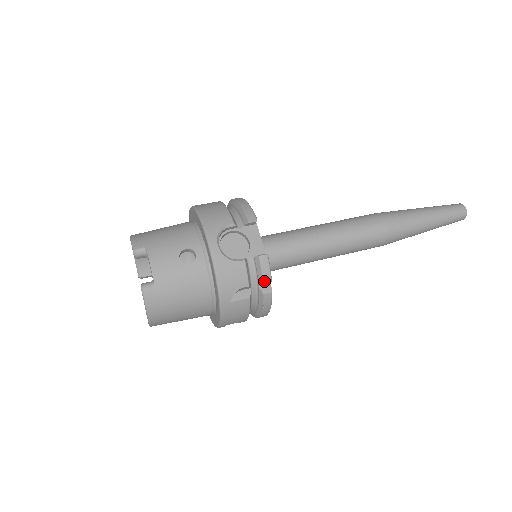
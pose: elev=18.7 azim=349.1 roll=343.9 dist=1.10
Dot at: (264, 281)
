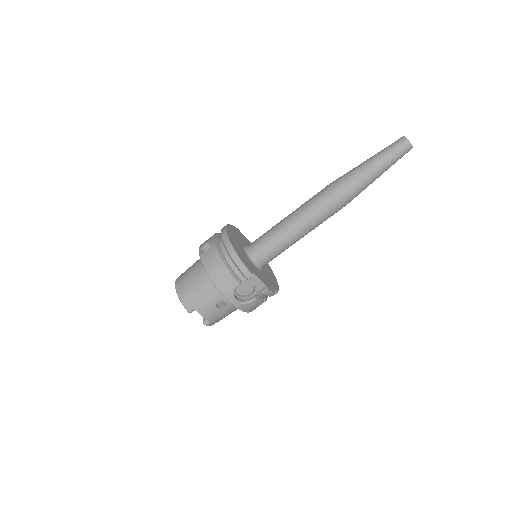
Dot at: occluded
